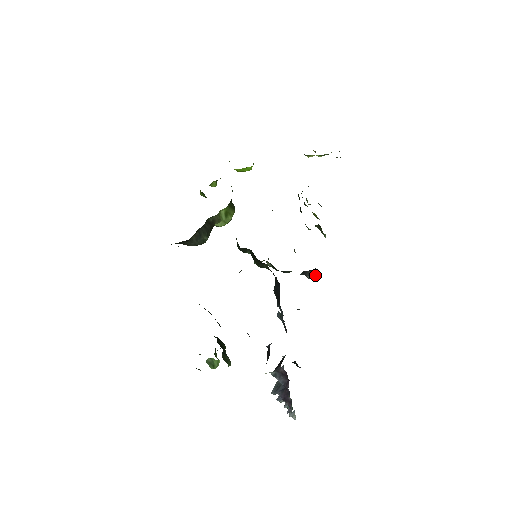
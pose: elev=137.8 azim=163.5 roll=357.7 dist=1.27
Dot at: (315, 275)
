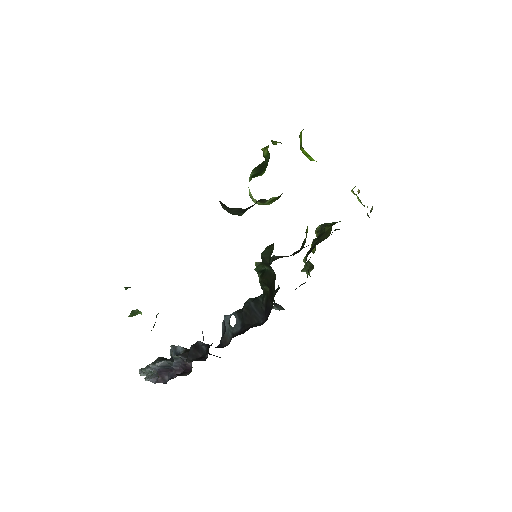
Dot at: (279, 309)
